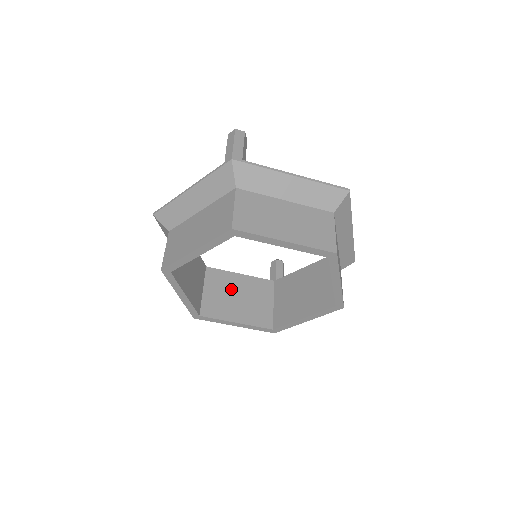
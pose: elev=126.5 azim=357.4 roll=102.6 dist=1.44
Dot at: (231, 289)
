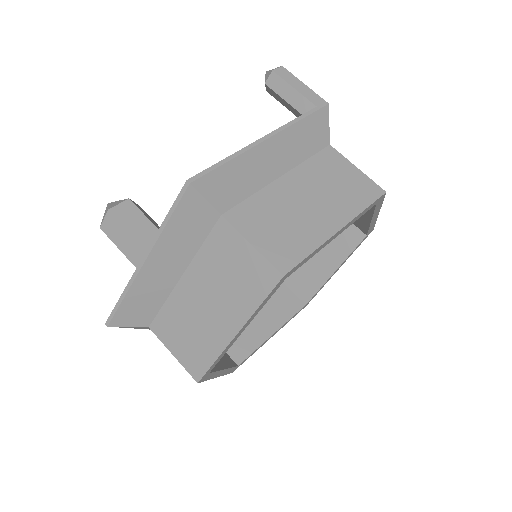
Dot at: occluded
